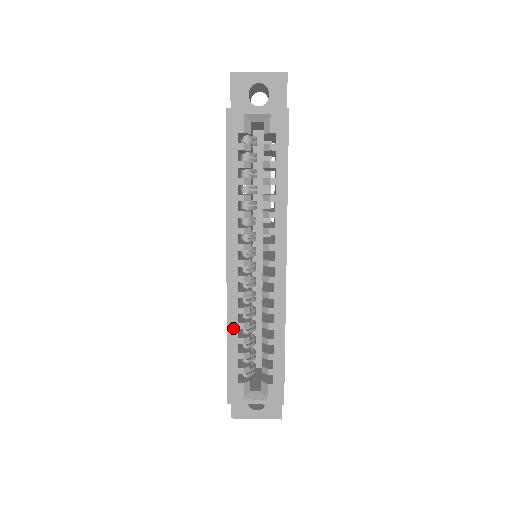
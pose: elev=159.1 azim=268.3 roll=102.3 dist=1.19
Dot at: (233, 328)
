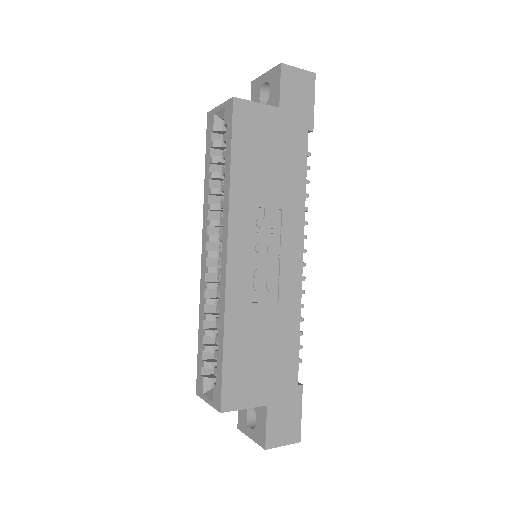
Dot at: (201, 318)
